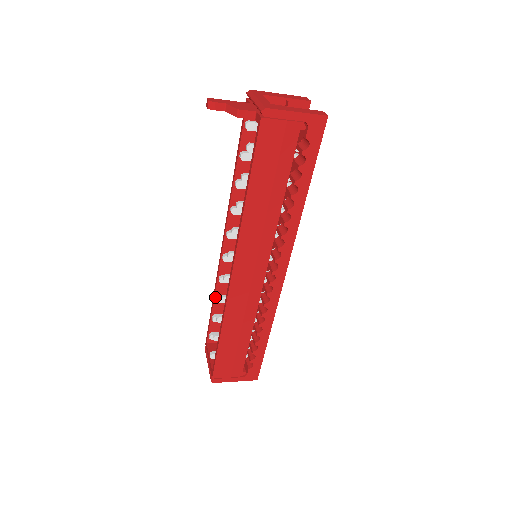
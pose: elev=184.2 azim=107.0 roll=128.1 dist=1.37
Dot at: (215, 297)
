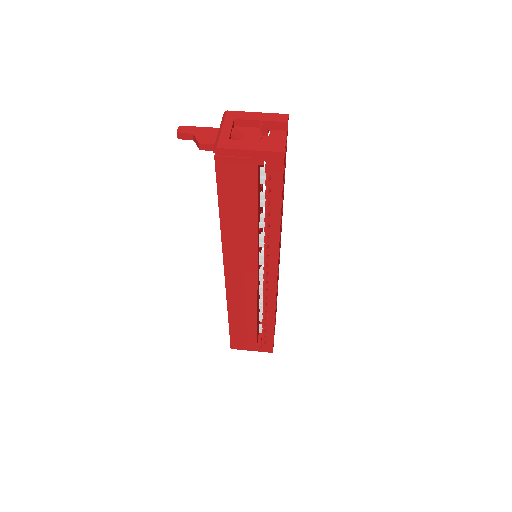
Dot at: occluded
